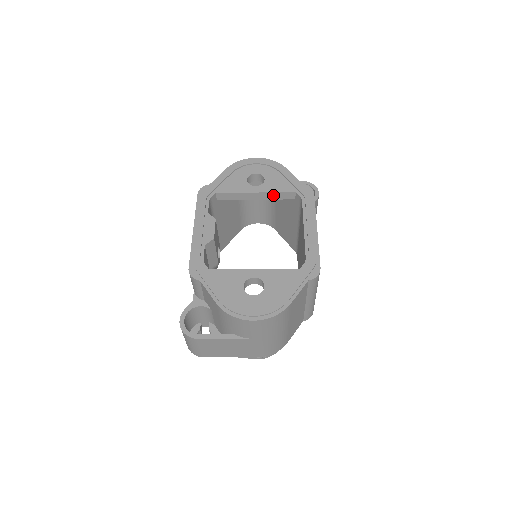
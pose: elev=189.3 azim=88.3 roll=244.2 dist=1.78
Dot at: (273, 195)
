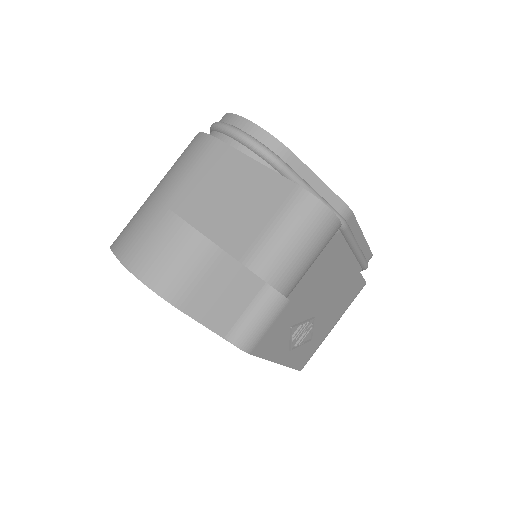
Dot at: occluded
